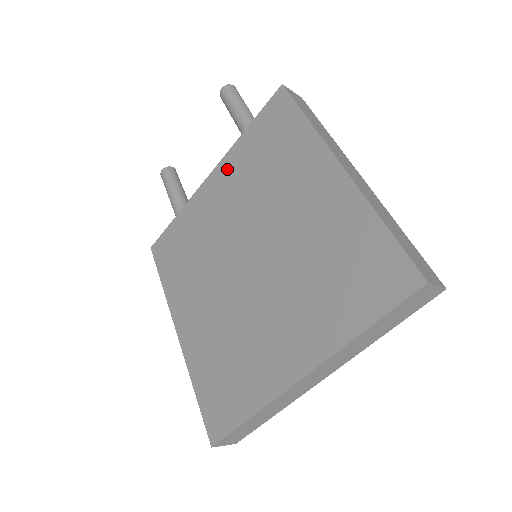
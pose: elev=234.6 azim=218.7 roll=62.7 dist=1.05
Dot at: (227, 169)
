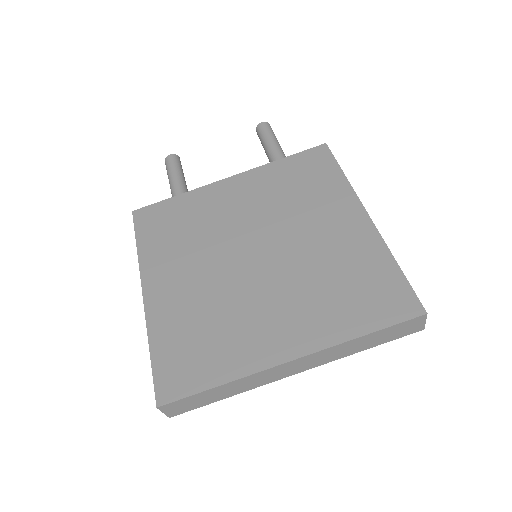
Dot at: (252, 179)
